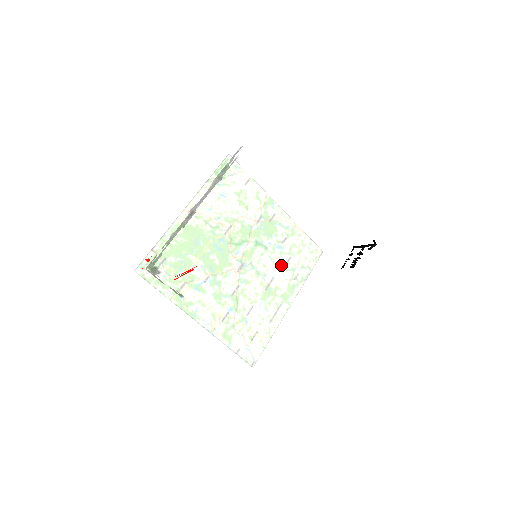
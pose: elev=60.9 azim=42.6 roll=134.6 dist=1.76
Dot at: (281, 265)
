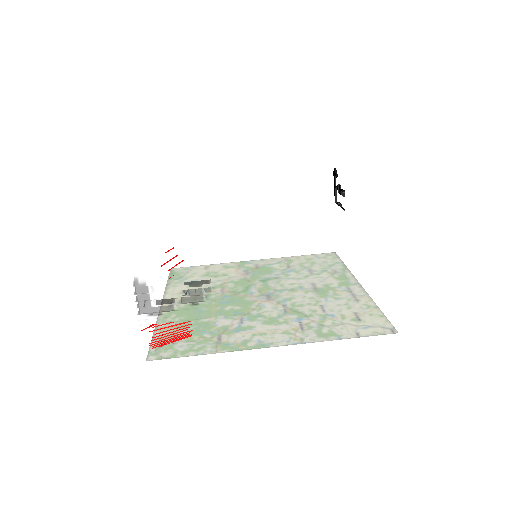
Dot at: (280, 231)
